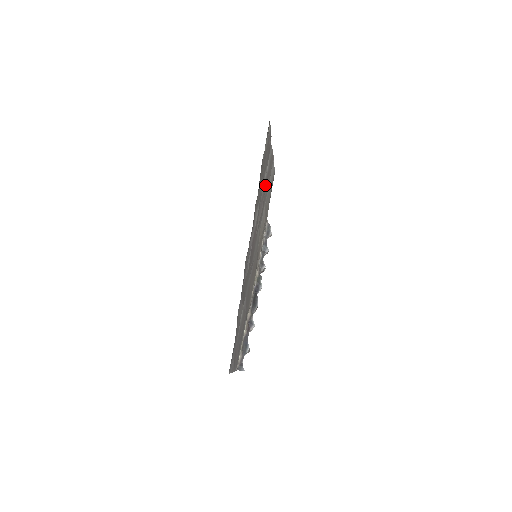
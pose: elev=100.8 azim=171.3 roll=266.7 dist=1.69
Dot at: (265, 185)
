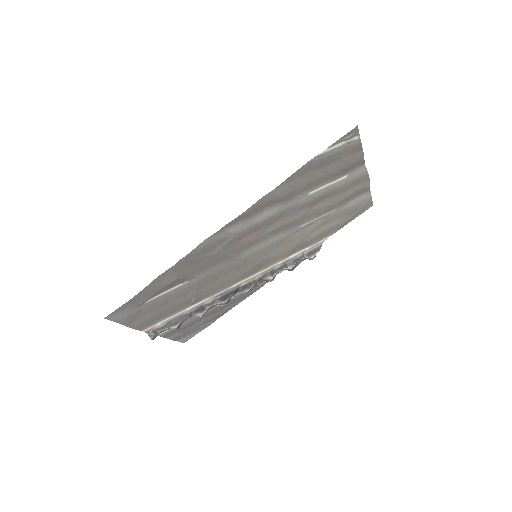
Dot at: (321, 198)
